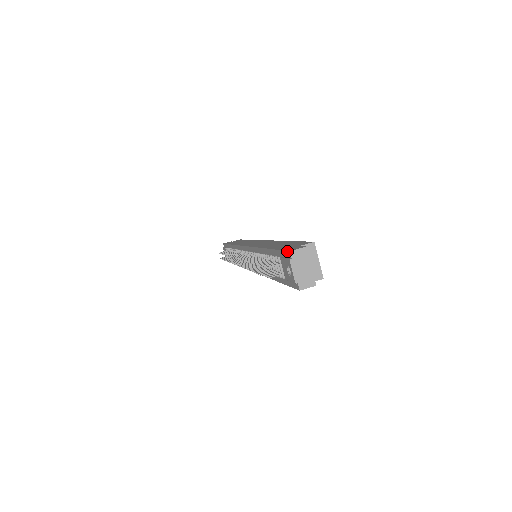
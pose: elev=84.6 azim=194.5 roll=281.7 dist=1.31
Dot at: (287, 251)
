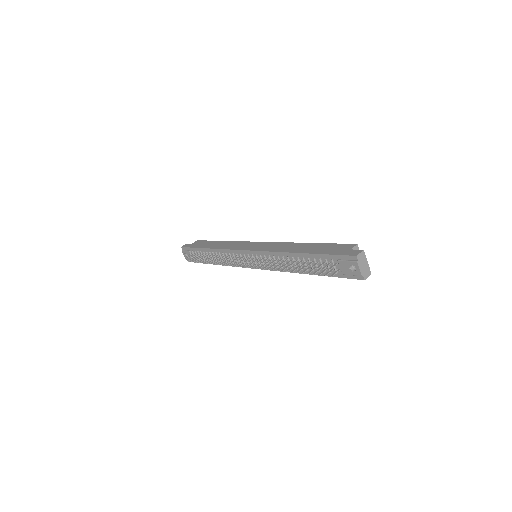
Dot at: (351, 256)
